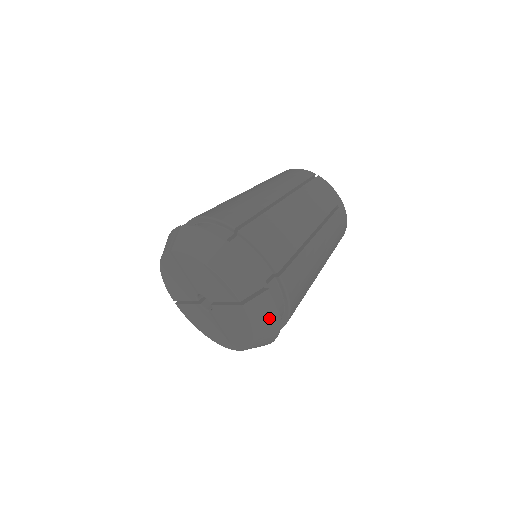
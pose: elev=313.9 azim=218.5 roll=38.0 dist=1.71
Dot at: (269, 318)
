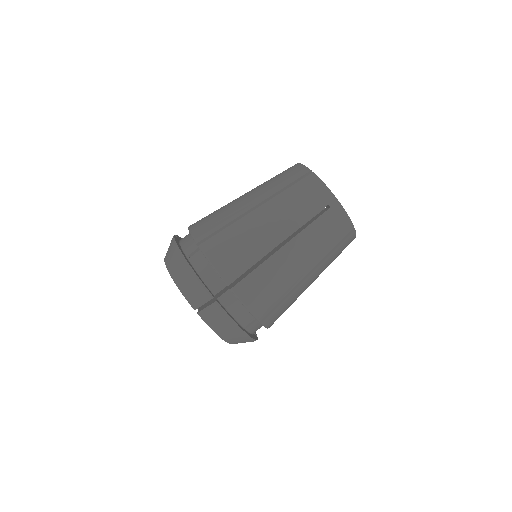
Dot at: (225, 325)
